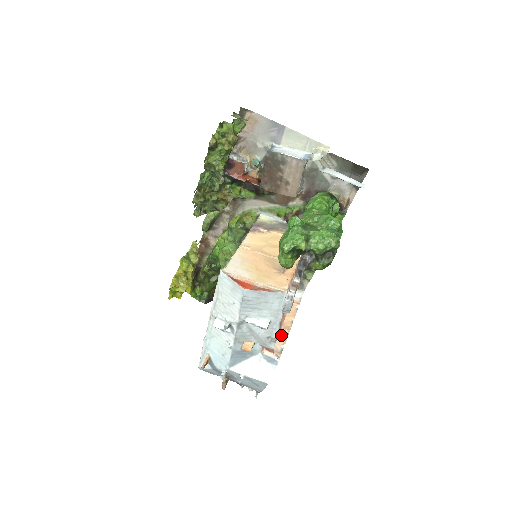
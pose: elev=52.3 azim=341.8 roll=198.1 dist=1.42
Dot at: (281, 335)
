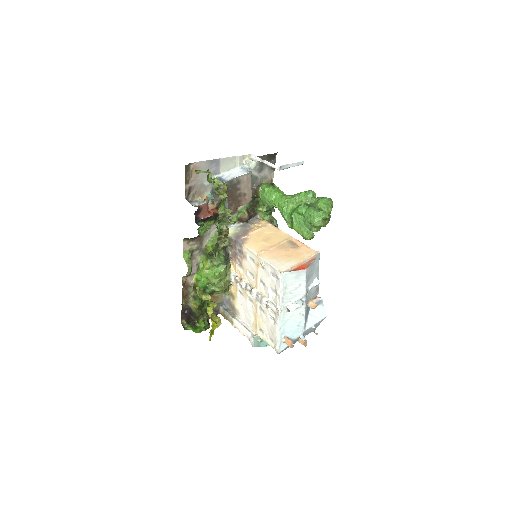
Dot at: occluded
